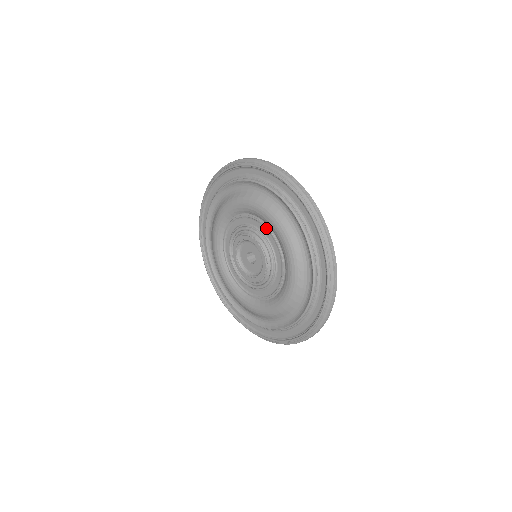
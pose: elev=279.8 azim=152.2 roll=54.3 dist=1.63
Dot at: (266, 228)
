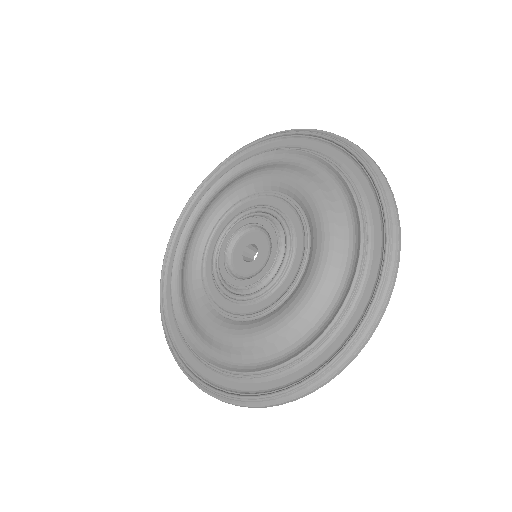
Dot at: (259, 195)
